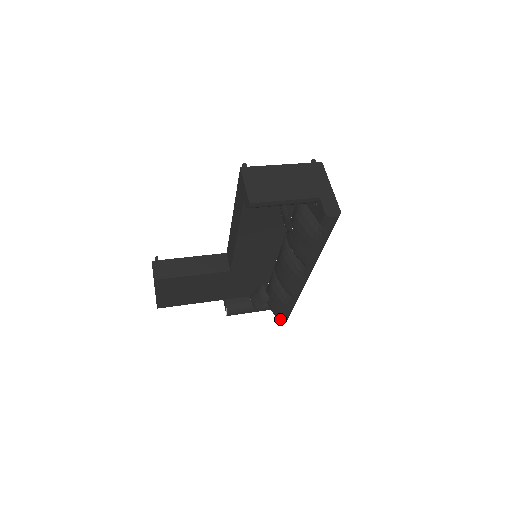
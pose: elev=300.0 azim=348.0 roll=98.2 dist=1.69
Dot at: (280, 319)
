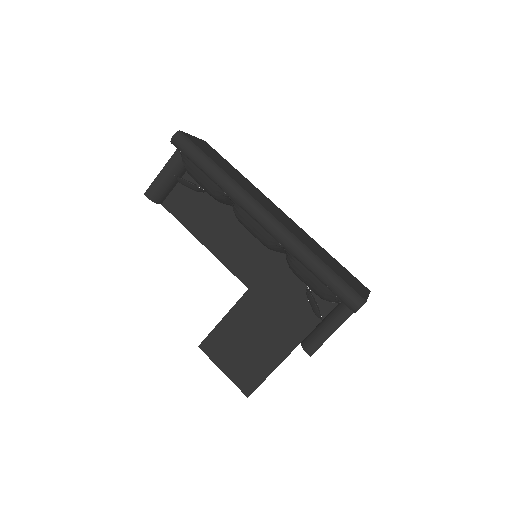
Dot at: (331, 296)
